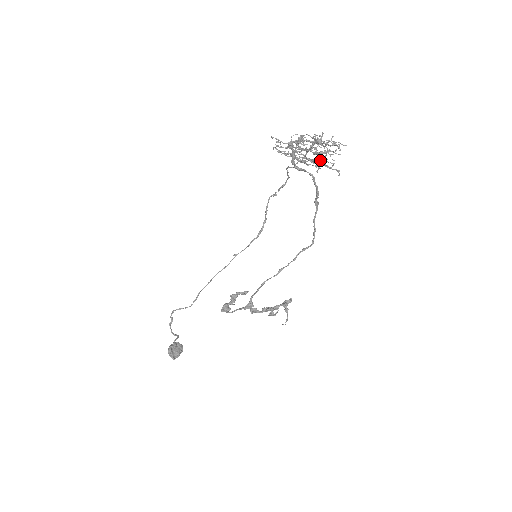
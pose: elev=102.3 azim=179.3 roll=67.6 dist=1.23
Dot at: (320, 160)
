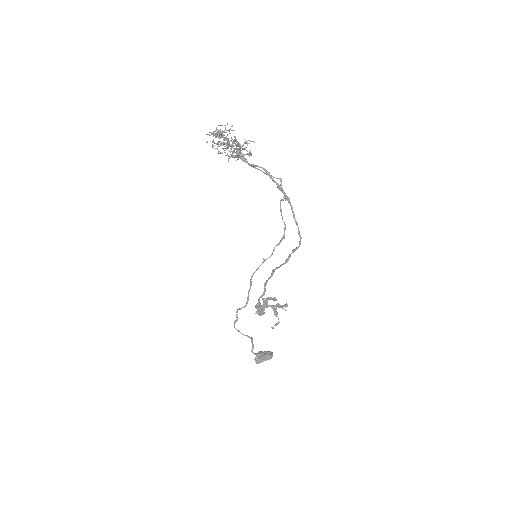
Dot at: (250, 152)
